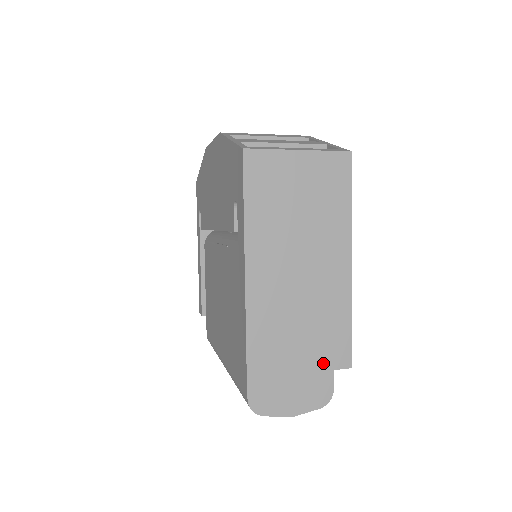
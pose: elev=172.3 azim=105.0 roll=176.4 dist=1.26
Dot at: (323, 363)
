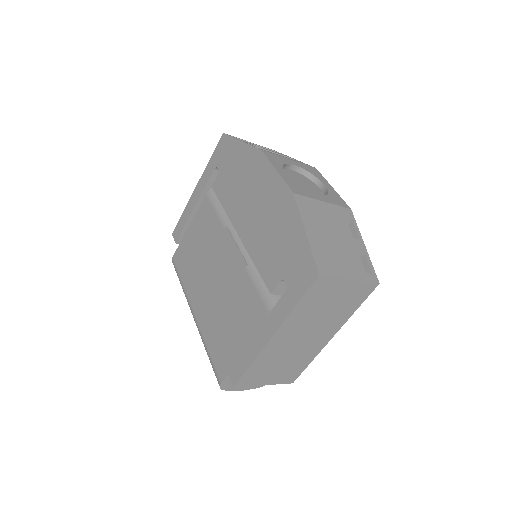
Dot at: (280, 381)
